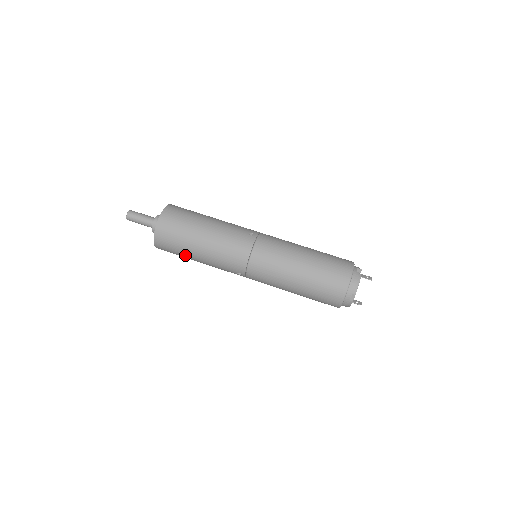
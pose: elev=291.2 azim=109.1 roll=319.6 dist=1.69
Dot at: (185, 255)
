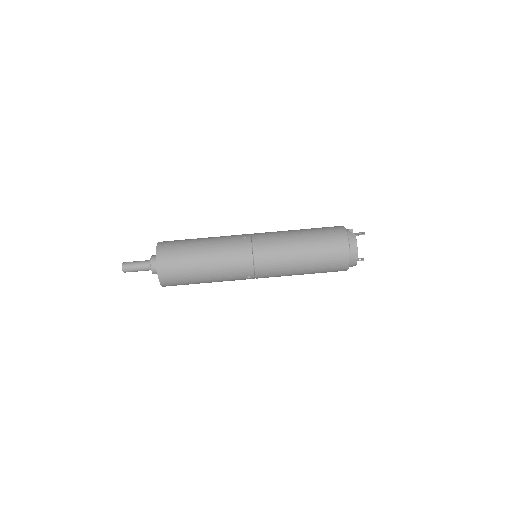
Dot at: (193, 281)
